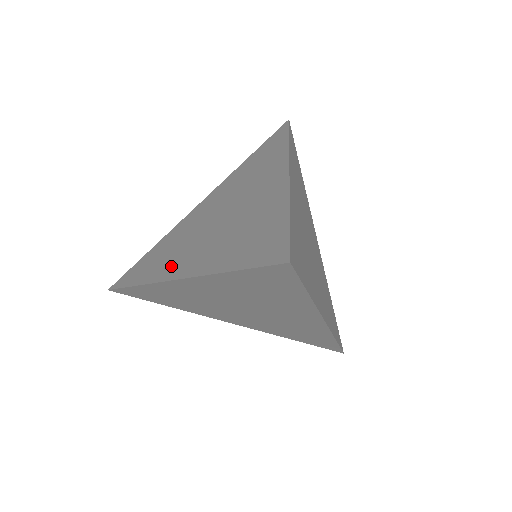
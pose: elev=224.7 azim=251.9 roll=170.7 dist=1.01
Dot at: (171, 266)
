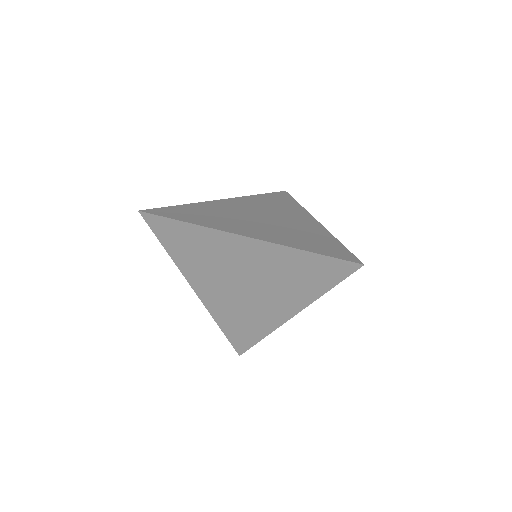
Dot at: (231, 226)
